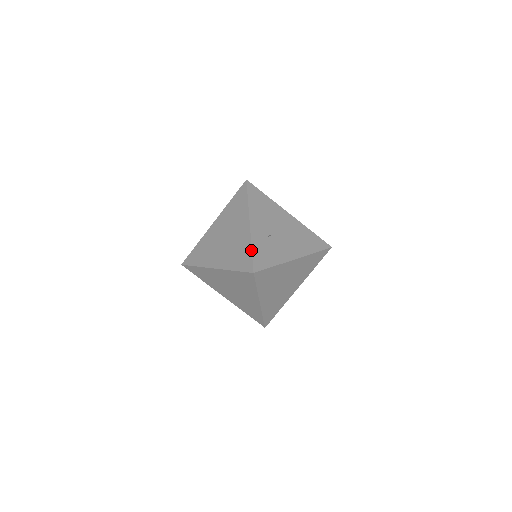
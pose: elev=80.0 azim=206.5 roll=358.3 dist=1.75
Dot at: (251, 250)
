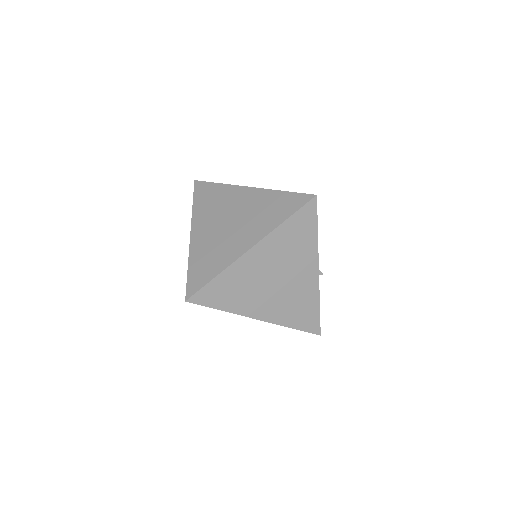
Dot at: occluded
